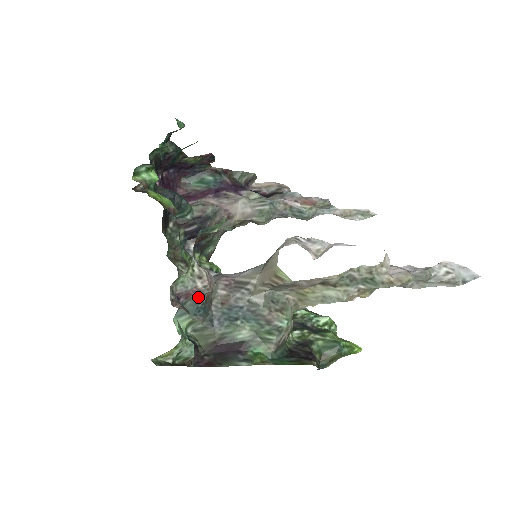
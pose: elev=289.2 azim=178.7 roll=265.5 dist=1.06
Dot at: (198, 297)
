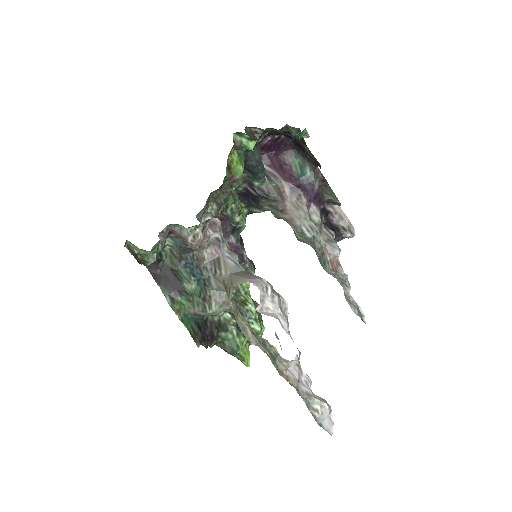
Dot at: occluded
